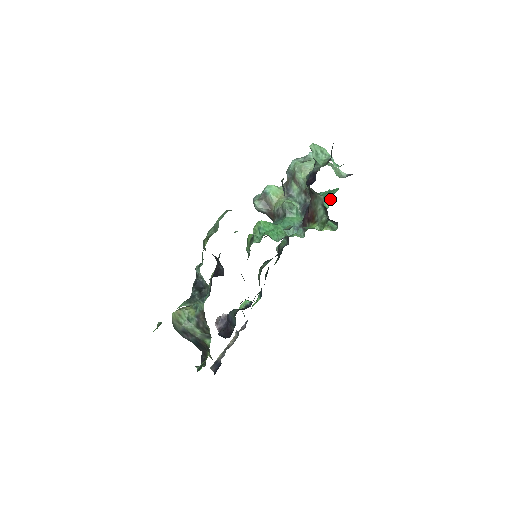
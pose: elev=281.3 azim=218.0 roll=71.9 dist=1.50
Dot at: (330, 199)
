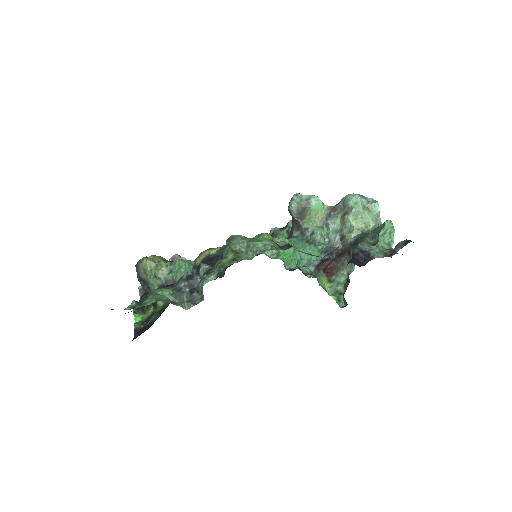
Dot at: occluded
